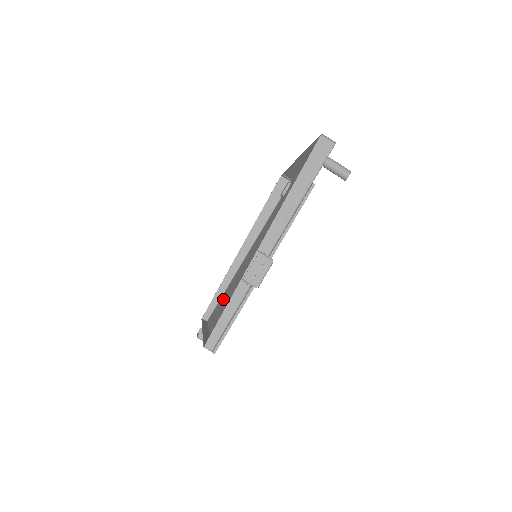
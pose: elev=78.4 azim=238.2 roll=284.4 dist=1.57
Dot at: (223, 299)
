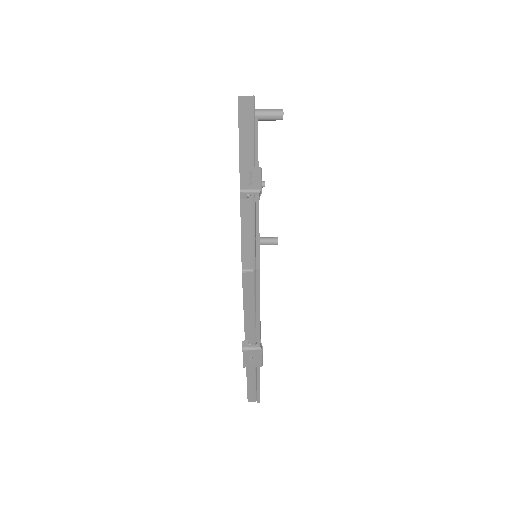
Dot at: occluded
